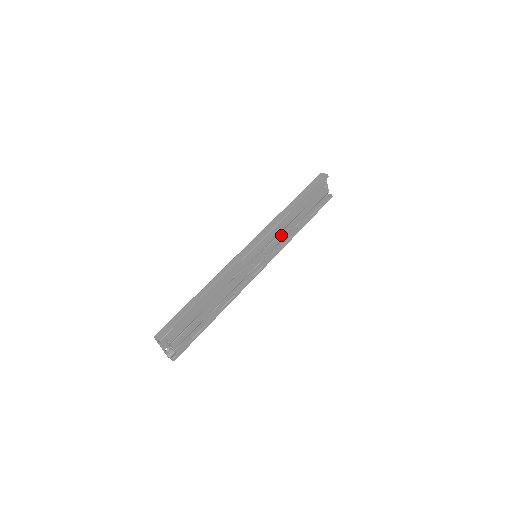
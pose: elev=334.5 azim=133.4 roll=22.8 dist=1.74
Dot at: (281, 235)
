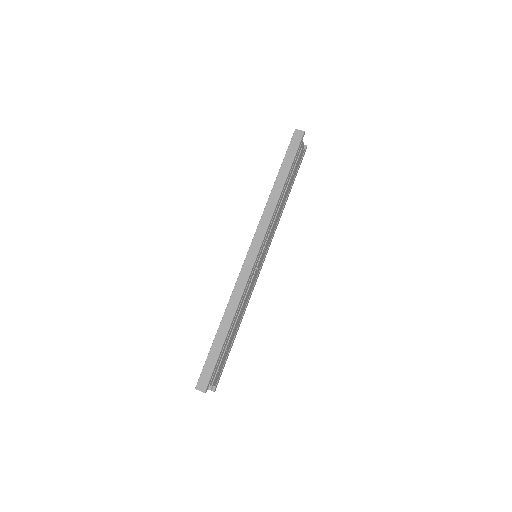
Dot at: (274, 223)
